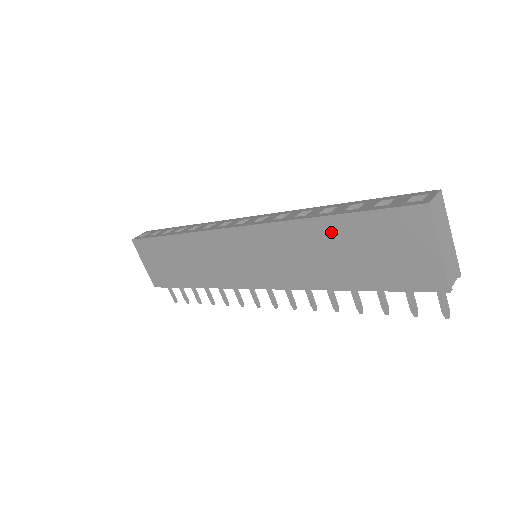
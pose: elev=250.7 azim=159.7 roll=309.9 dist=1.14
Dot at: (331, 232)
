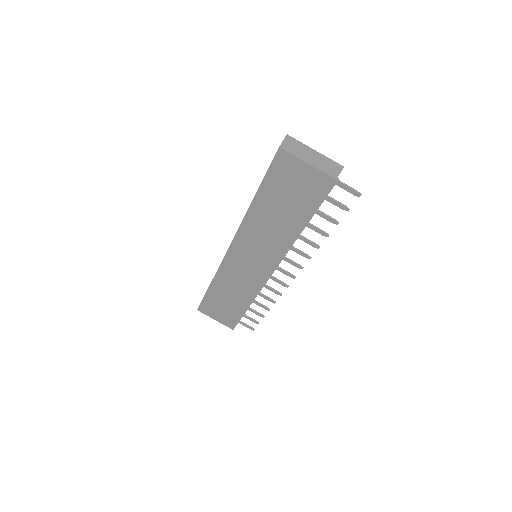
Dot at: (264, 205)
